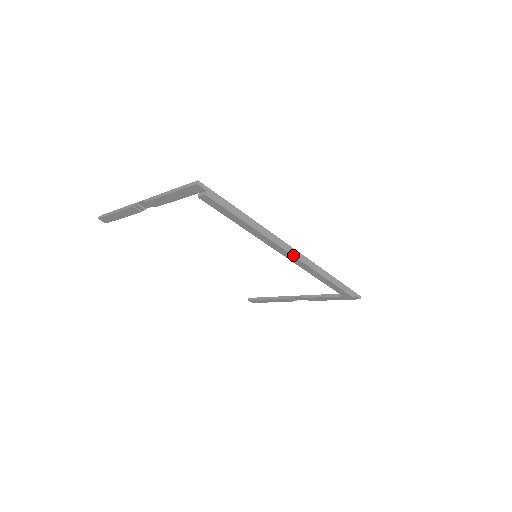
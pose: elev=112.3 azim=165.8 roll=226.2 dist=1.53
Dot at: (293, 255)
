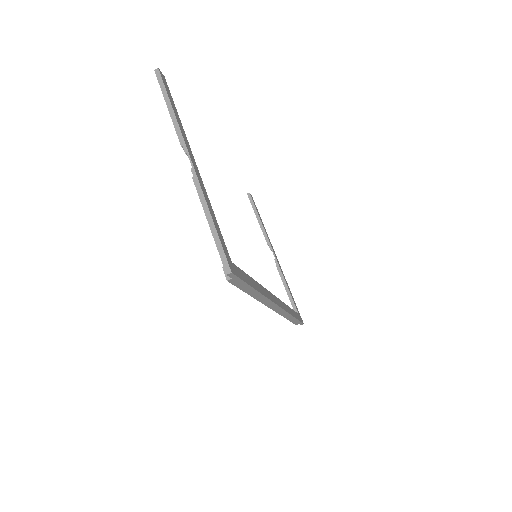
Dot at: (272, 309)
